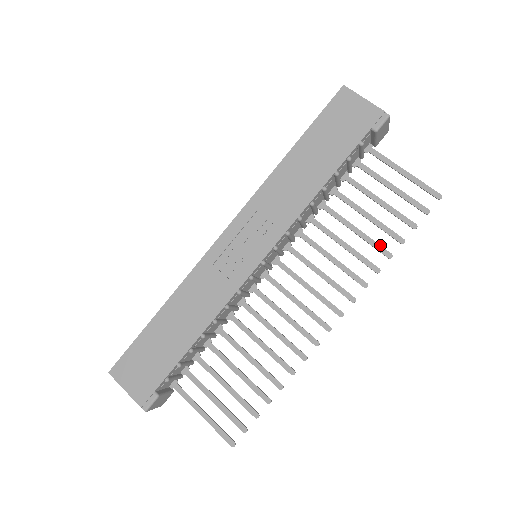
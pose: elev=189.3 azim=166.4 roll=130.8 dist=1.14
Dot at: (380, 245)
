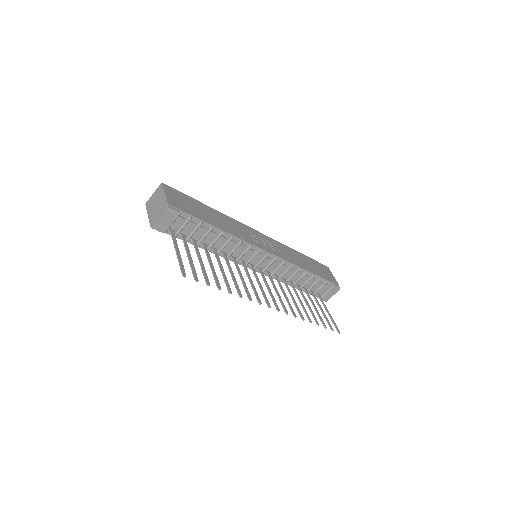
Dot at: occluded
